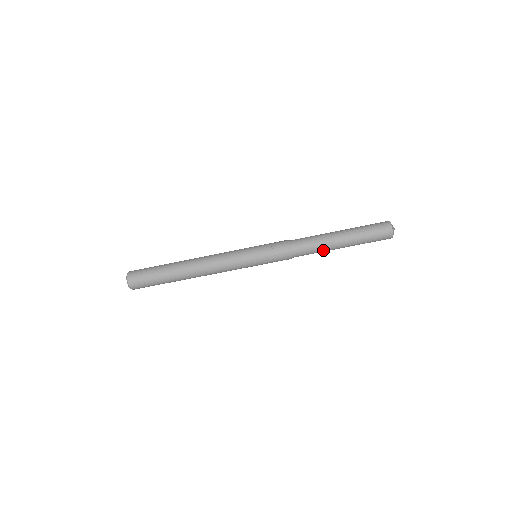
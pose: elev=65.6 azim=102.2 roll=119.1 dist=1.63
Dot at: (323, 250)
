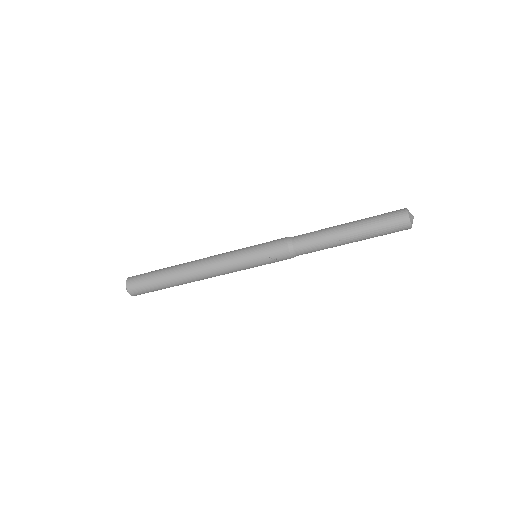
Dot at: occluded
